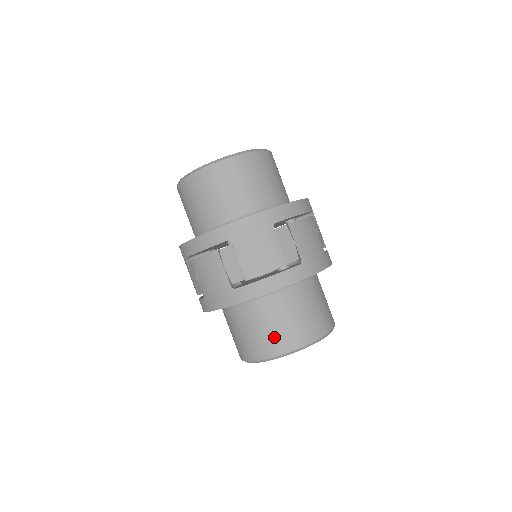
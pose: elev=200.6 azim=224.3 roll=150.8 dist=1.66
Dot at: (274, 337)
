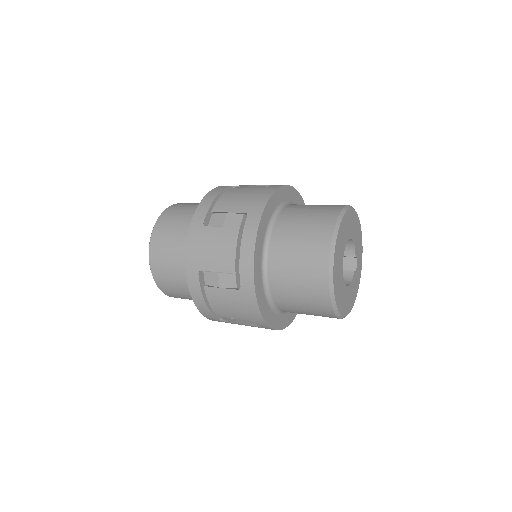
Dot at: (308, 272)
